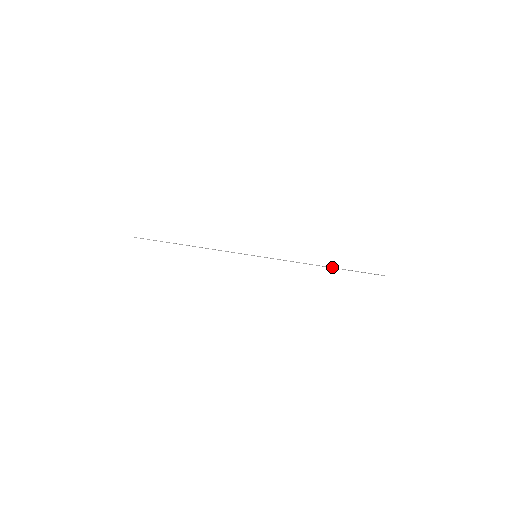
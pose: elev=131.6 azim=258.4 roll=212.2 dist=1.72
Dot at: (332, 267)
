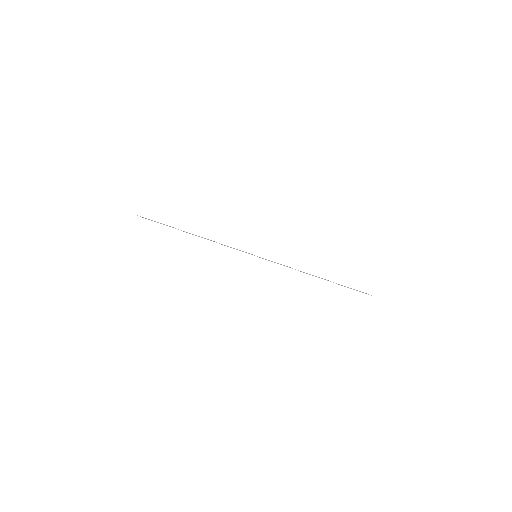
Dot at: (325, 279)
